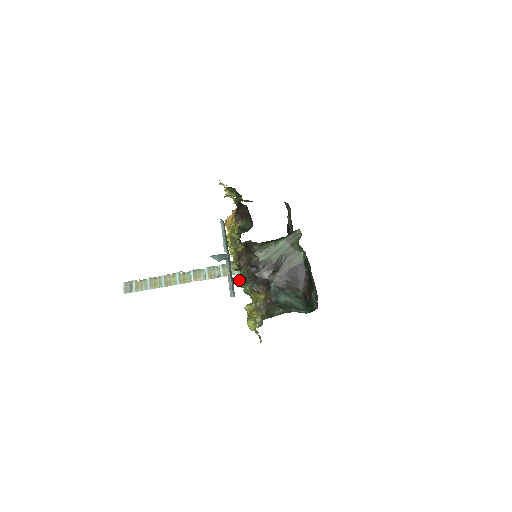
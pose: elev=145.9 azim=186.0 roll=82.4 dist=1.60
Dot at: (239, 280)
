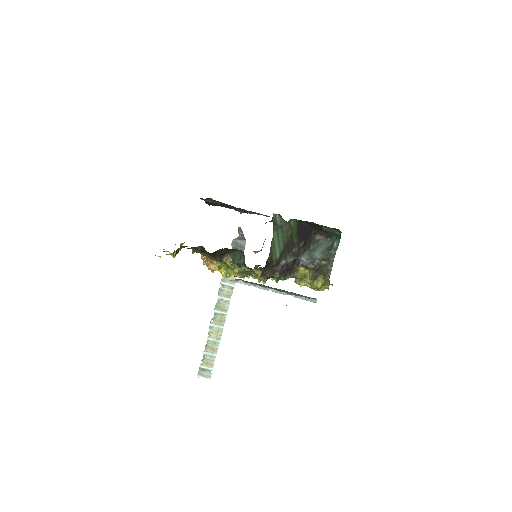
Dot at: (277, 282)
